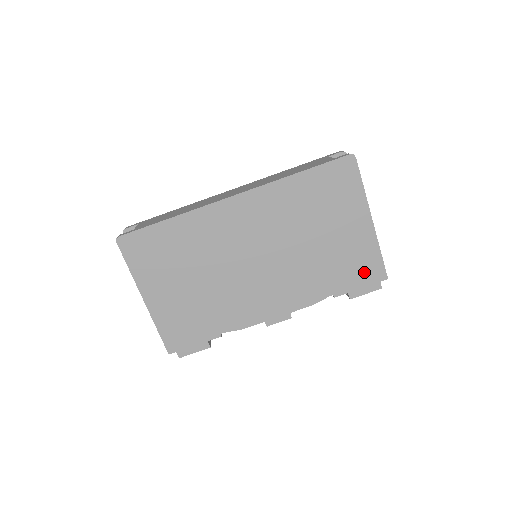
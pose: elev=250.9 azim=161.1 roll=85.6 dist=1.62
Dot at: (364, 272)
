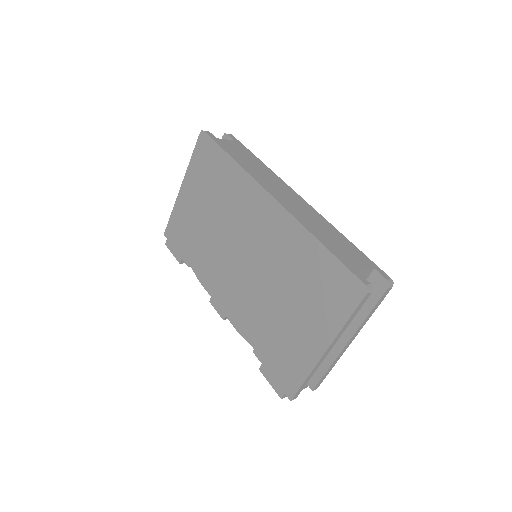
Dot at: (283, 370)
